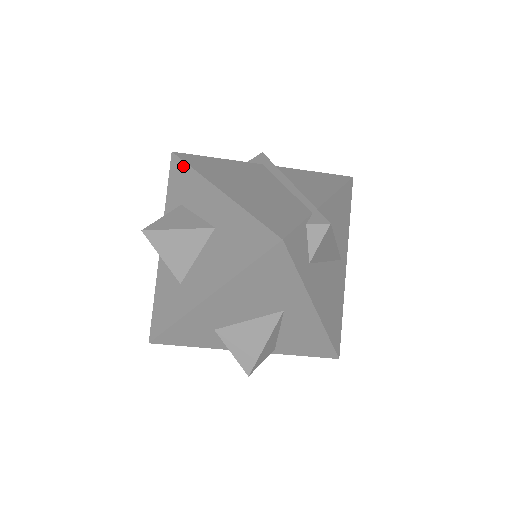
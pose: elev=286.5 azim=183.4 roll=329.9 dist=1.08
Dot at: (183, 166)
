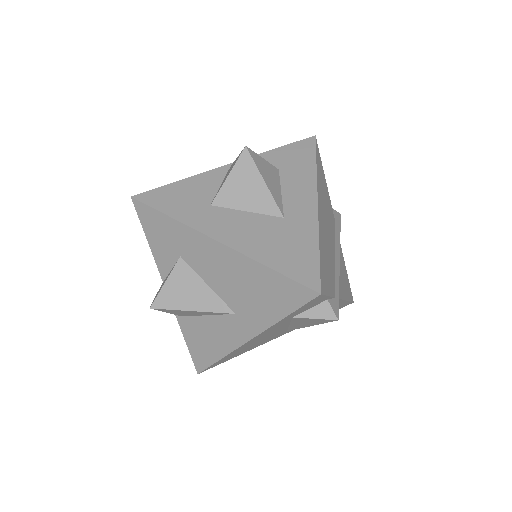
Dot at: (312, 154)
